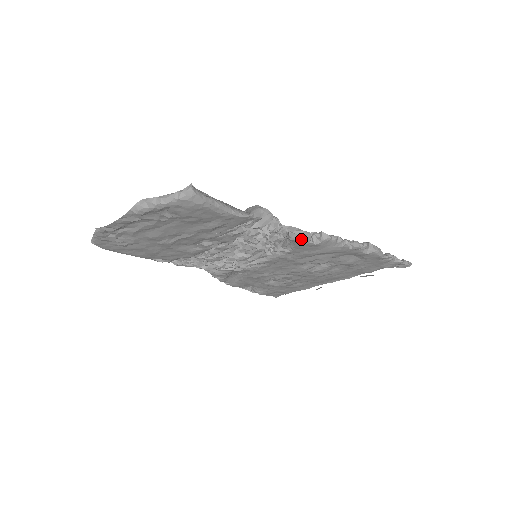
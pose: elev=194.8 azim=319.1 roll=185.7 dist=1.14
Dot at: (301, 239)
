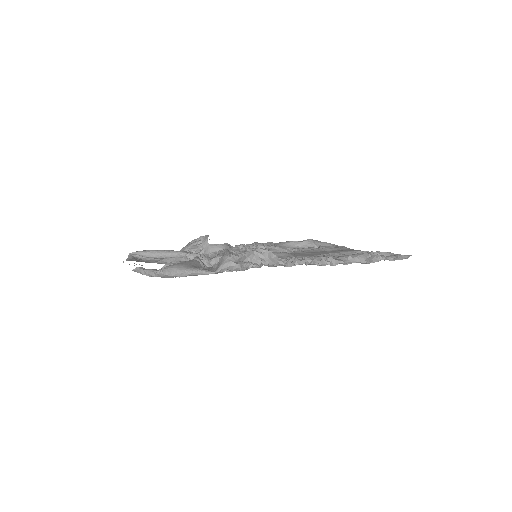
Dot at: (276, 266)
